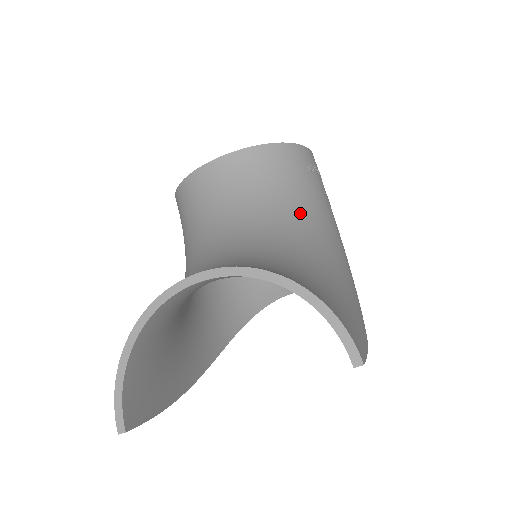
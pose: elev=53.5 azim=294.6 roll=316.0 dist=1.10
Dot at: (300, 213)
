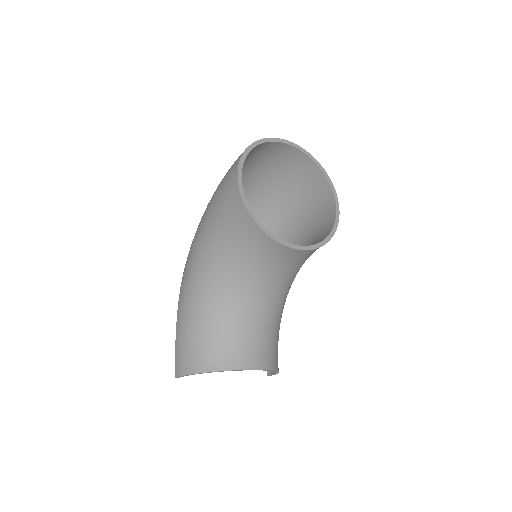
Dot at: occluded
